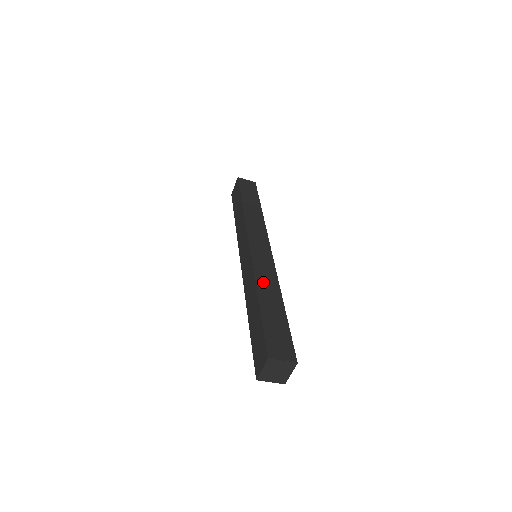
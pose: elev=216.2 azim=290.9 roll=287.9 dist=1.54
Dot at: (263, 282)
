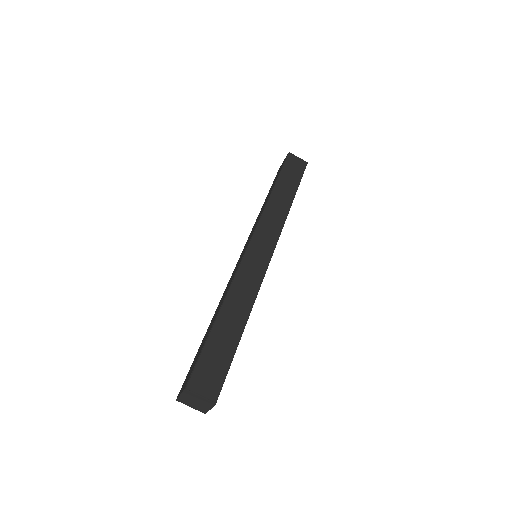
Dot at: (237, 294)
